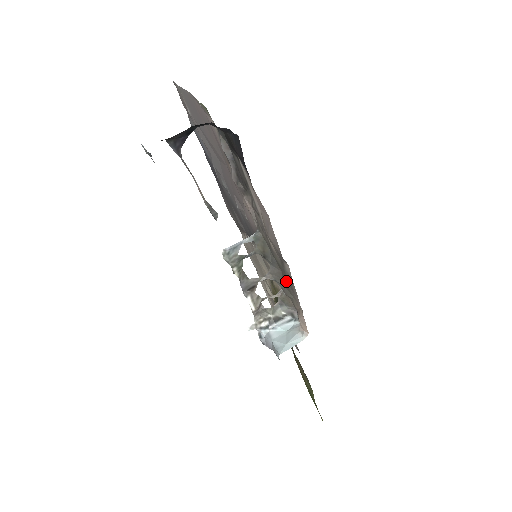
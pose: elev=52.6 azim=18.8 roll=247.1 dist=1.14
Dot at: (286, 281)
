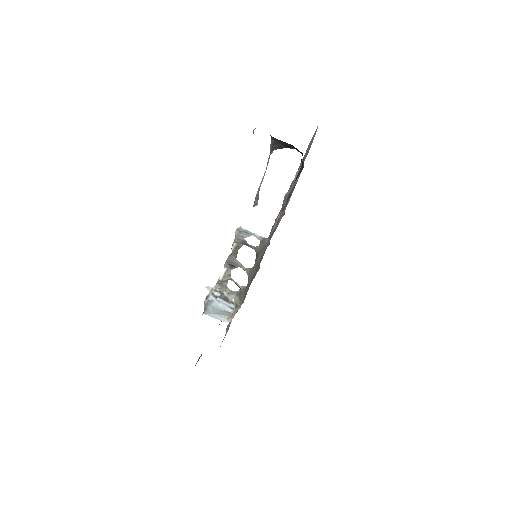
Dot at: (252, 280)
